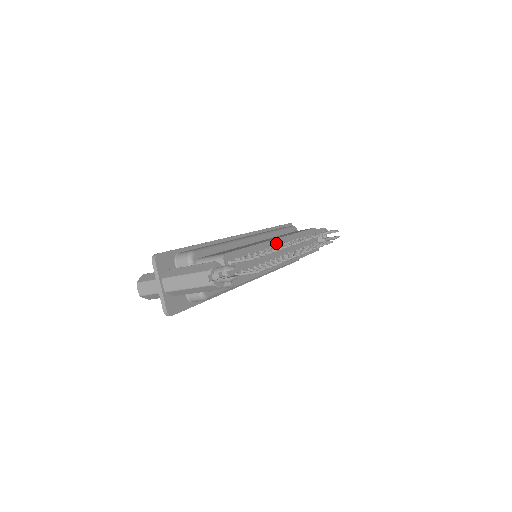
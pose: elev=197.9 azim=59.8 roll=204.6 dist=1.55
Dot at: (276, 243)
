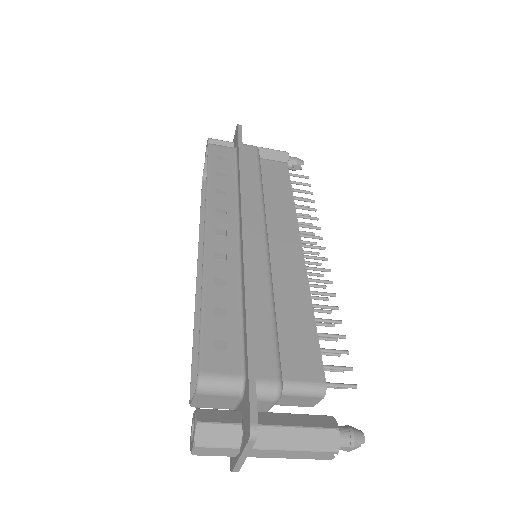
Dot at: occluded
